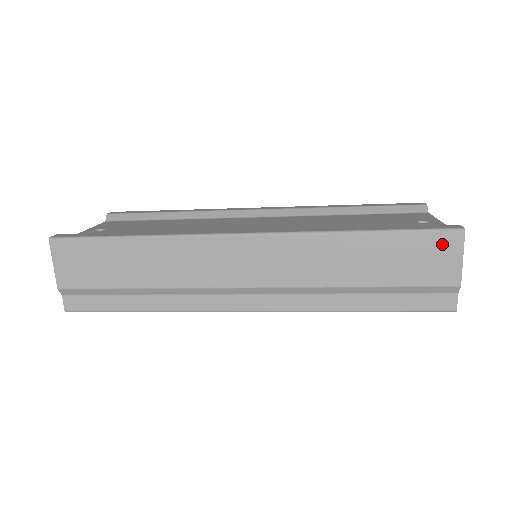
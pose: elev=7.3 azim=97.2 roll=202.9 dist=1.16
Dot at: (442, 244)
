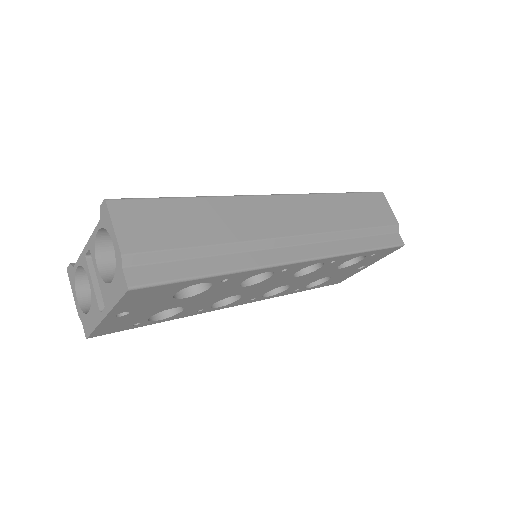
Dot at: (378, 200)
